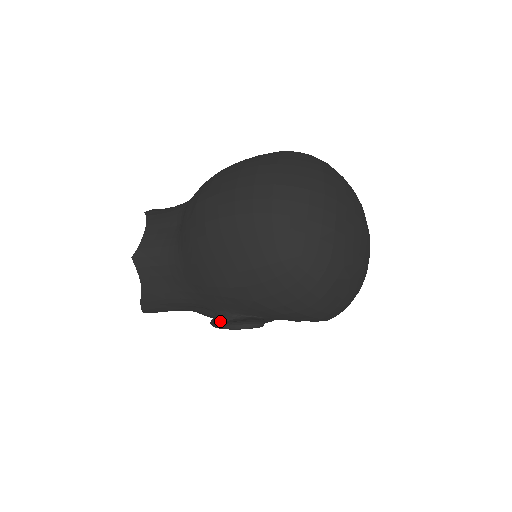
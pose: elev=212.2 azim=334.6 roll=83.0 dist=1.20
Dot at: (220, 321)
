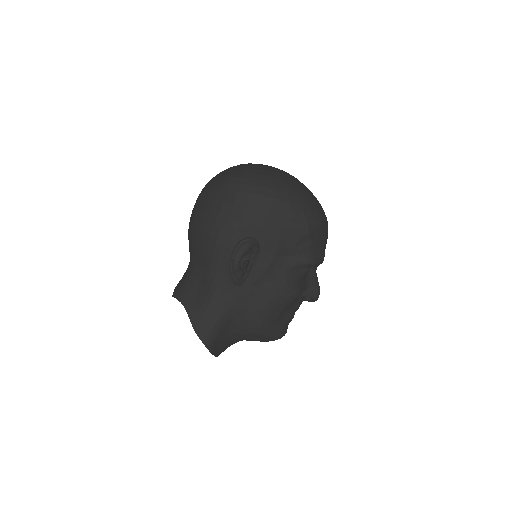
Dot at: (231, 264)
